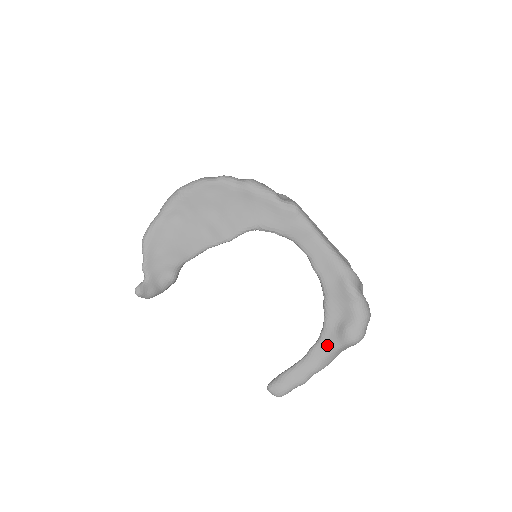
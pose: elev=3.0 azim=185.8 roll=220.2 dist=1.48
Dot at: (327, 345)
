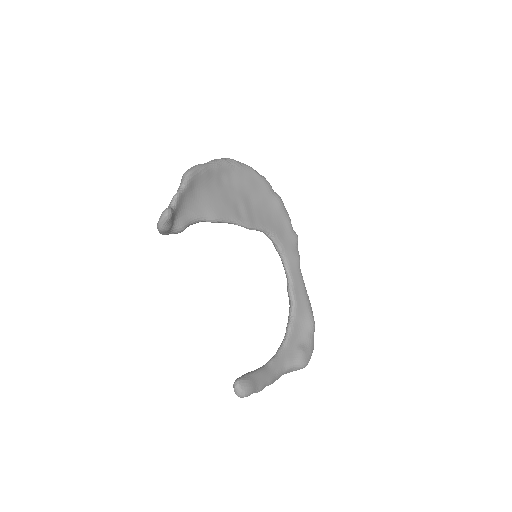
Dot at: (284, 361)
